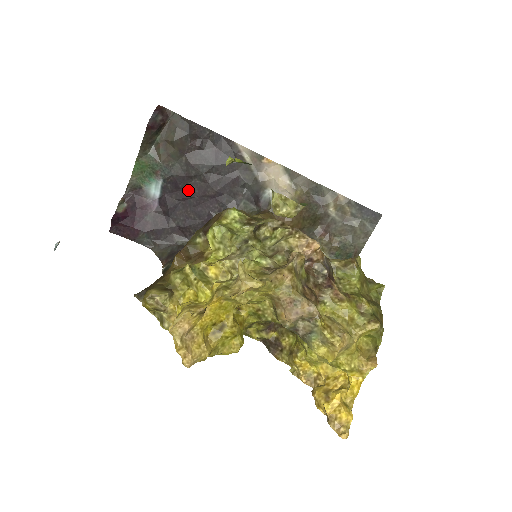
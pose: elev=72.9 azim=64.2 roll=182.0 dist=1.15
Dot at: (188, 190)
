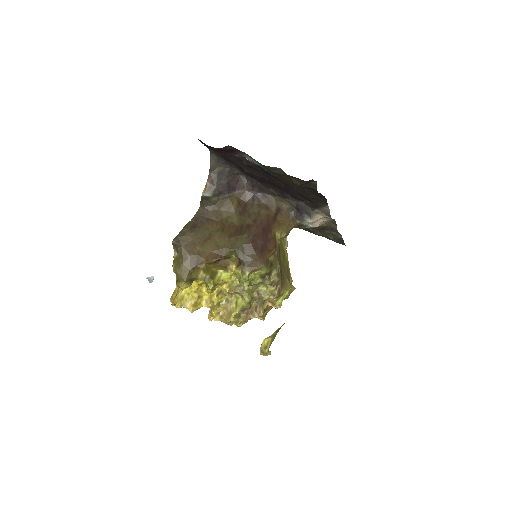
Dot at: (271, 178)
